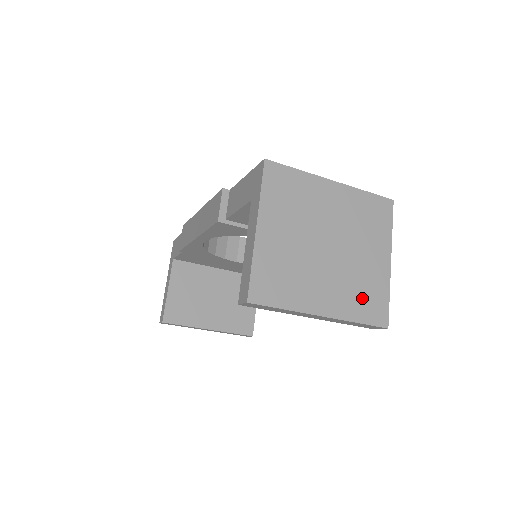
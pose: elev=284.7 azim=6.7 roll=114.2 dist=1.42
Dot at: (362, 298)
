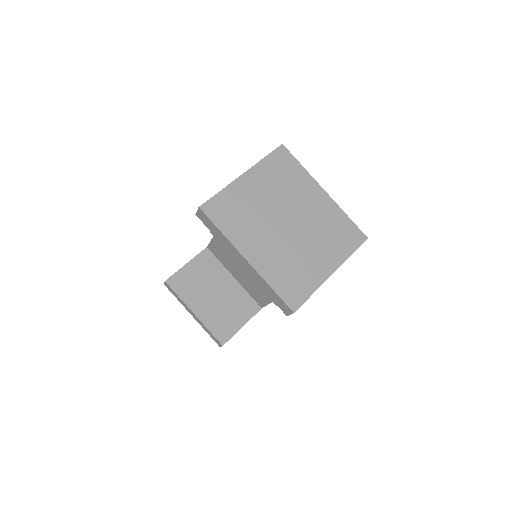
Dot at: (288, 275)
